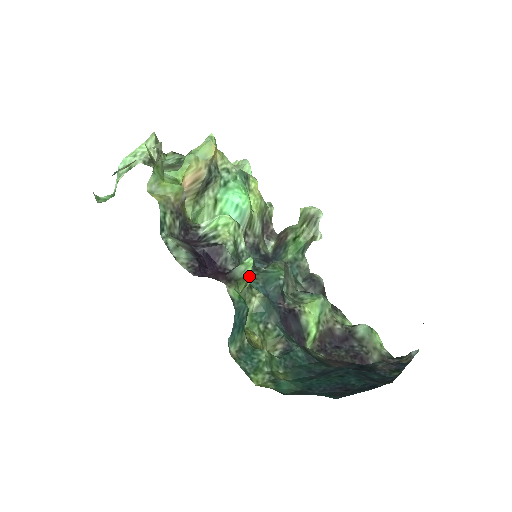
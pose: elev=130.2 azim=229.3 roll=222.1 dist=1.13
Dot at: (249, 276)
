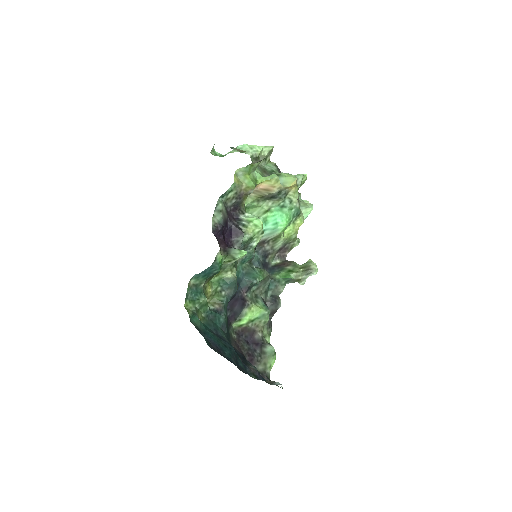
Dot at: (236, 259)
